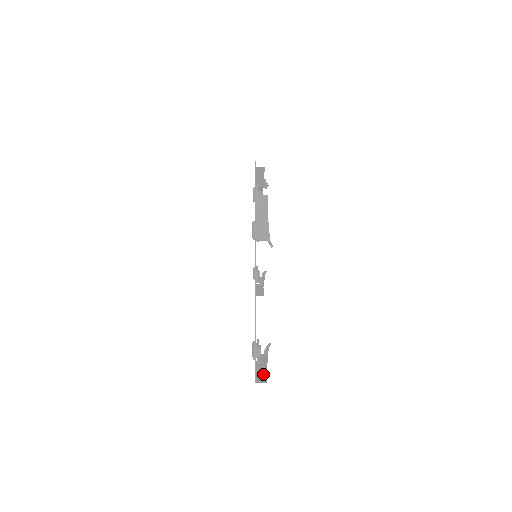
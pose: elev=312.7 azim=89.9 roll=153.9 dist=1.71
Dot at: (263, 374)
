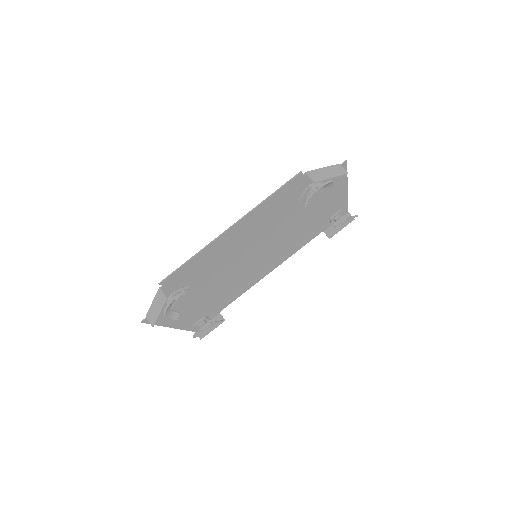
Dot at: occluded
